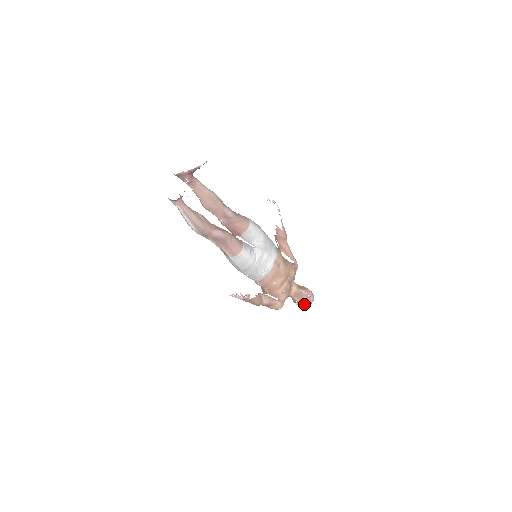
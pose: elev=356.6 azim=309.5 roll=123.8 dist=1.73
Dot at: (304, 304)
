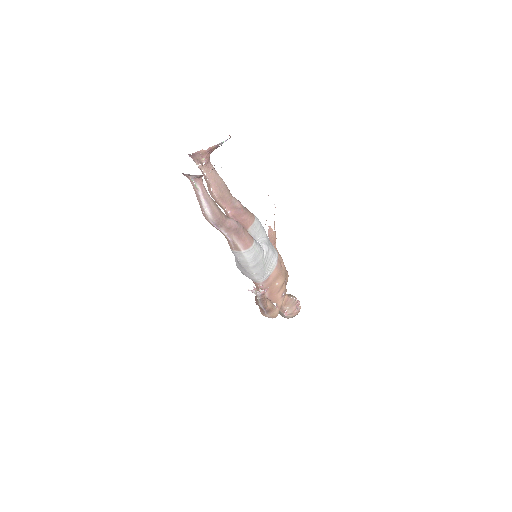
Dot at: (293, 314)
